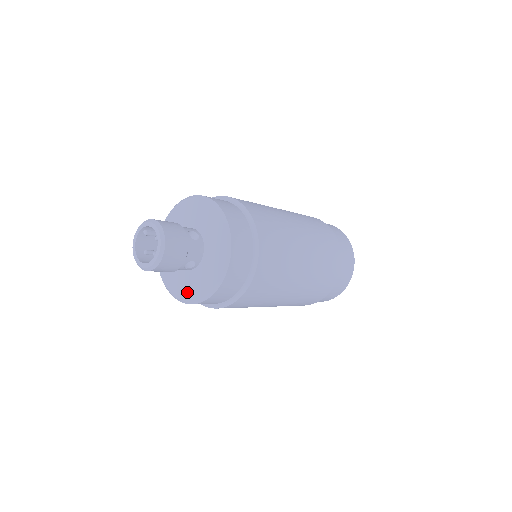
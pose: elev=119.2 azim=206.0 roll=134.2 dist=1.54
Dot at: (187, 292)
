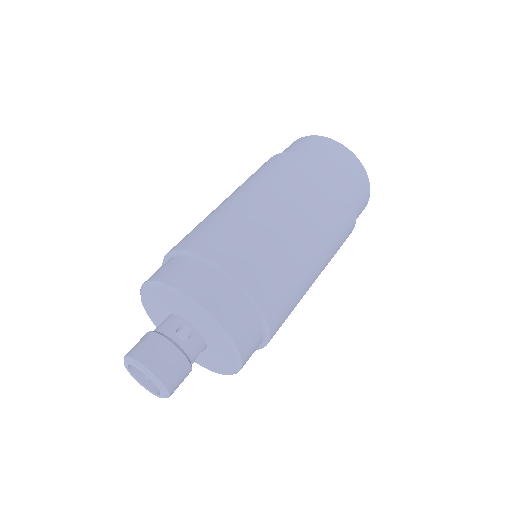
Dot at: (210, 366)
